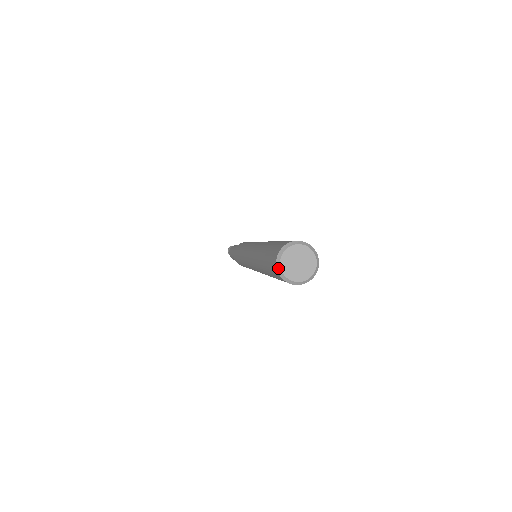
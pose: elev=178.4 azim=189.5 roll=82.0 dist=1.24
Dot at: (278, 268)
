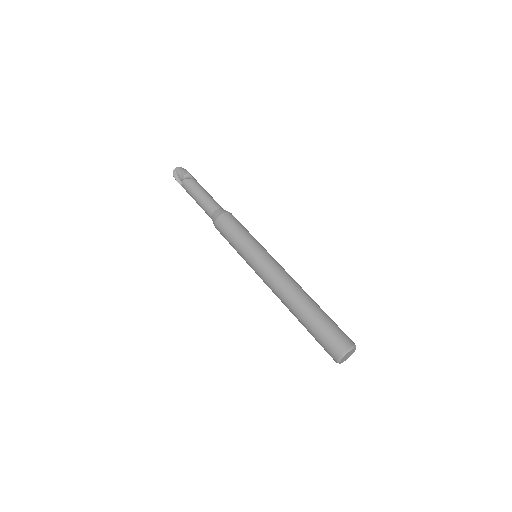
Dot at: (340, 363)
